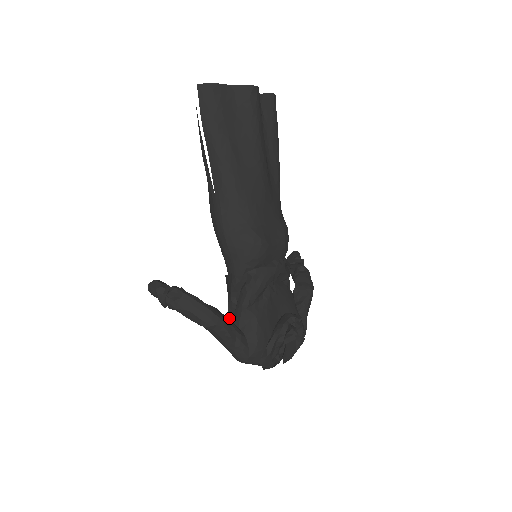
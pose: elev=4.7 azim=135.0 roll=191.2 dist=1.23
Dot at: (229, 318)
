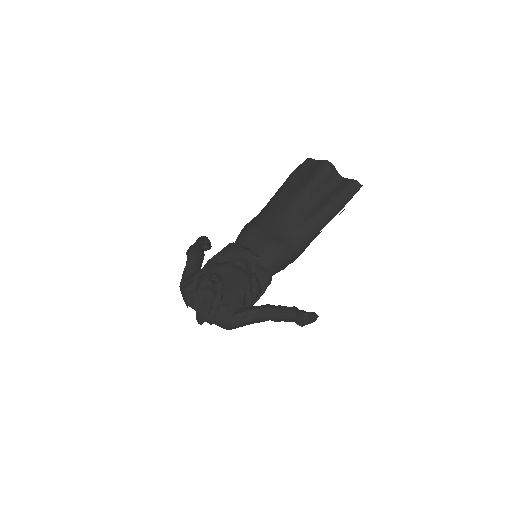
Dot at: occluded
